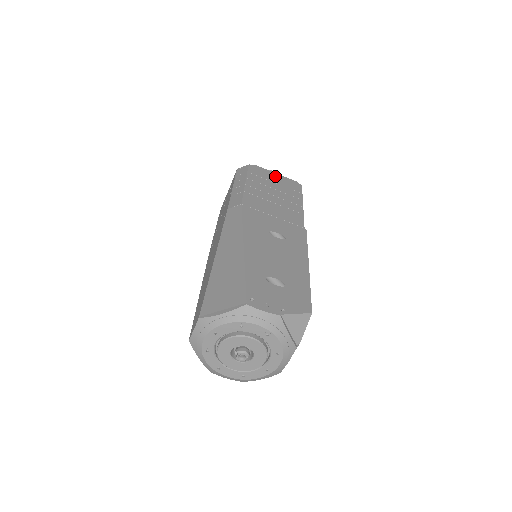
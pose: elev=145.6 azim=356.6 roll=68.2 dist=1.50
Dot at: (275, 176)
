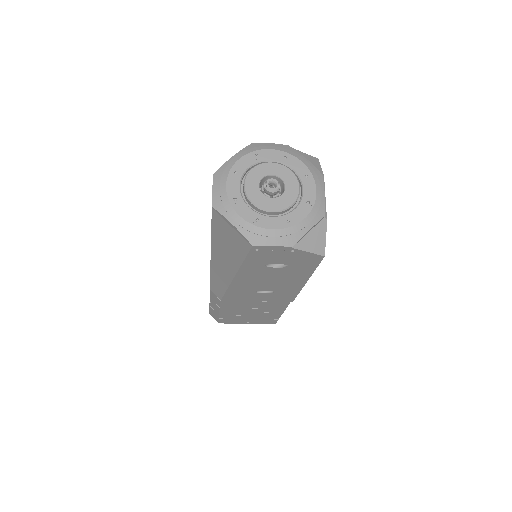
Dot at: occluded
